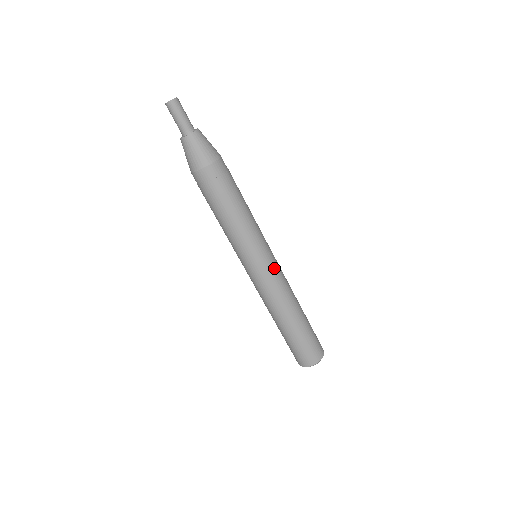
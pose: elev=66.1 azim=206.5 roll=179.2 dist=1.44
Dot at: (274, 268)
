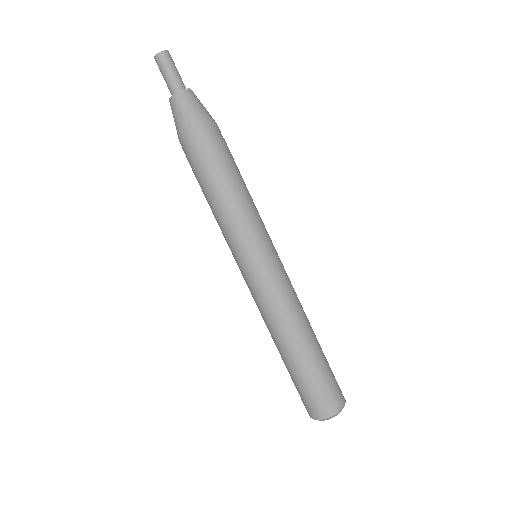
Dot at: (264, 278)
